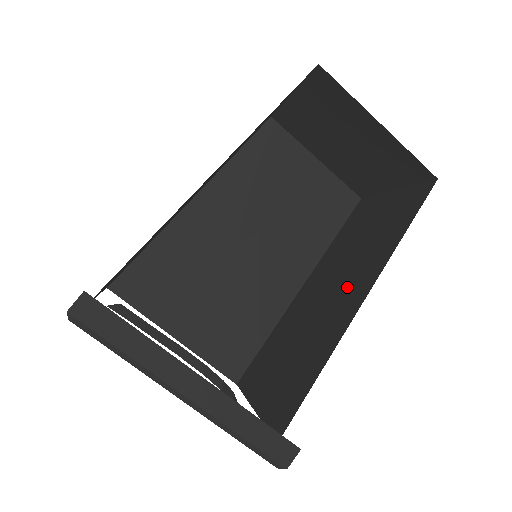
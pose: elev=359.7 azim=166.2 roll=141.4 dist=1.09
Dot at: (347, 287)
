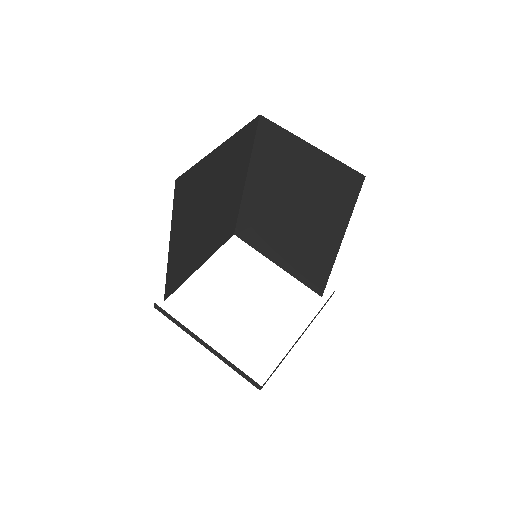
Dot at: occluded
